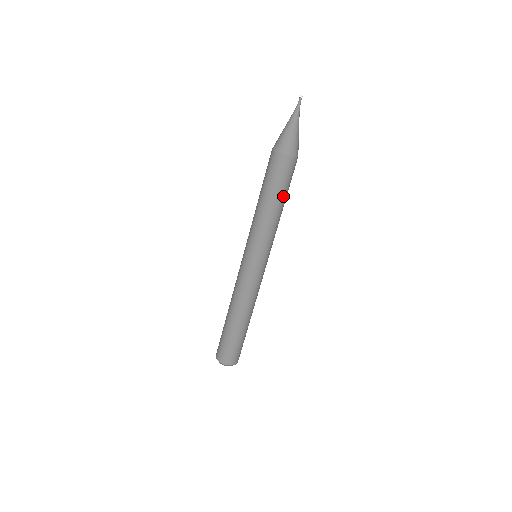
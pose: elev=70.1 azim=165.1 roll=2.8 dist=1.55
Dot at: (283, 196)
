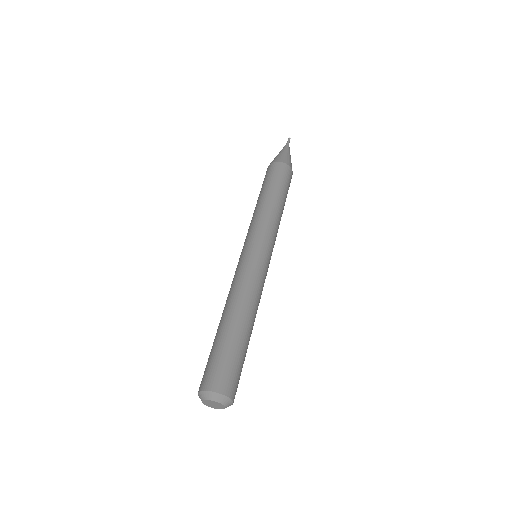
Dot at: (284, 198)
